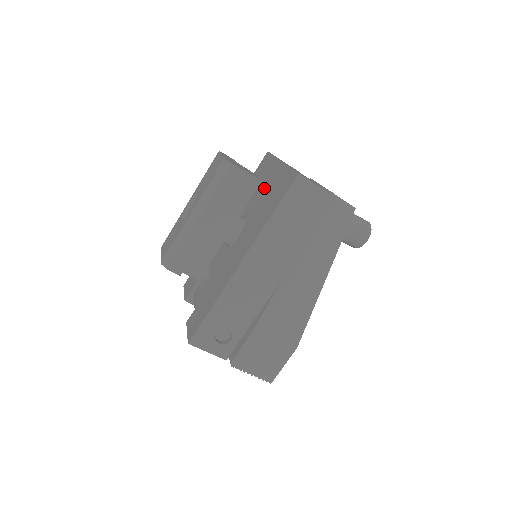
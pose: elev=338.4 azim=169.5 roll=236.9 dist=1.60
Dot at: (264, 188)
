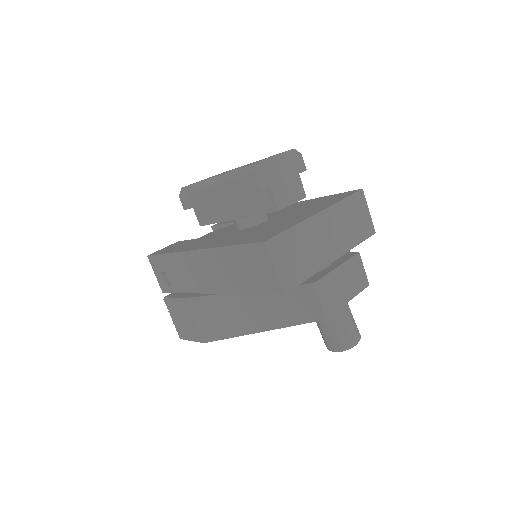
Dot at: (290, 217)
